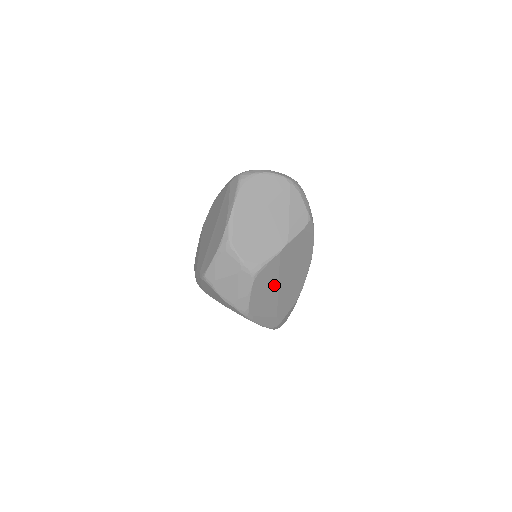
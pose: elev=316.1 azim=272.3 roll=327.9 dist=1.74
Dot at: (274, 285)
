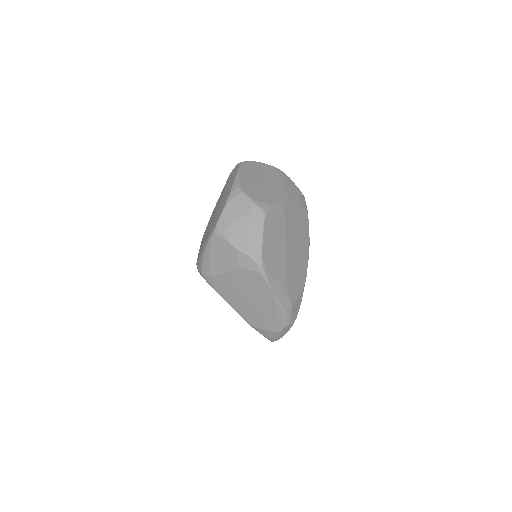
Dot at: (282, 242)
